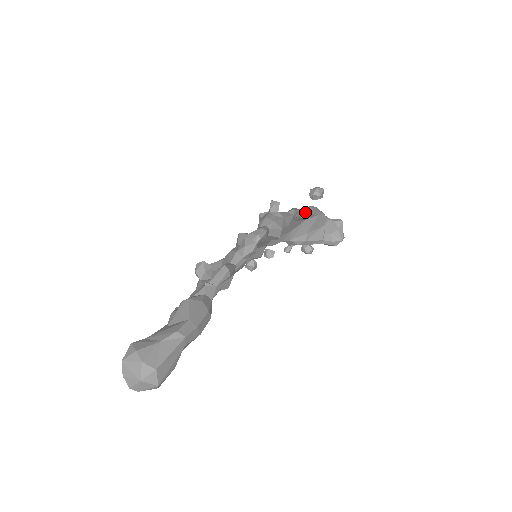
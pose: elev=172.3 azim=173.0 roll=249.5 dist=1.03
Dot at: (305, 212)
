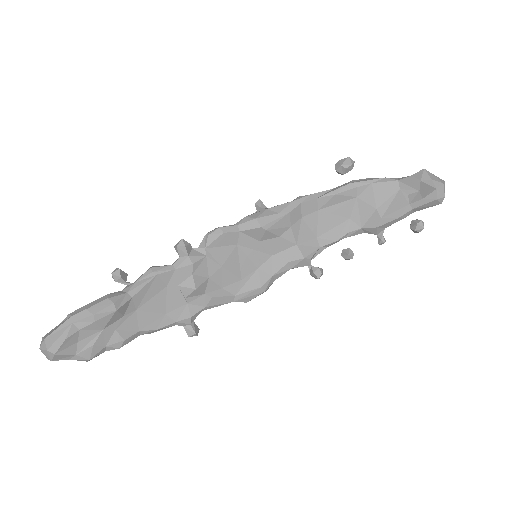
Dot at: (331, 191)
